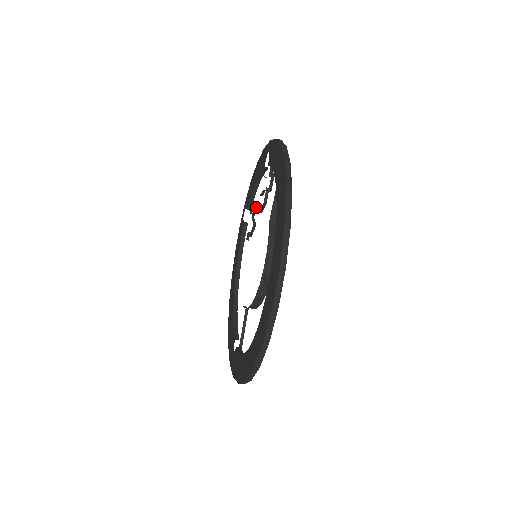
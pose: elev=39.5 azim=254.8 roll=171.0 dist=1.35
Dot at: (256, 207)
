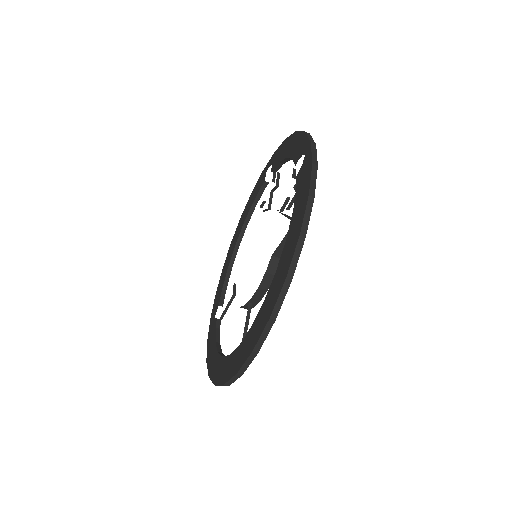
Dot at: (278, 184)
